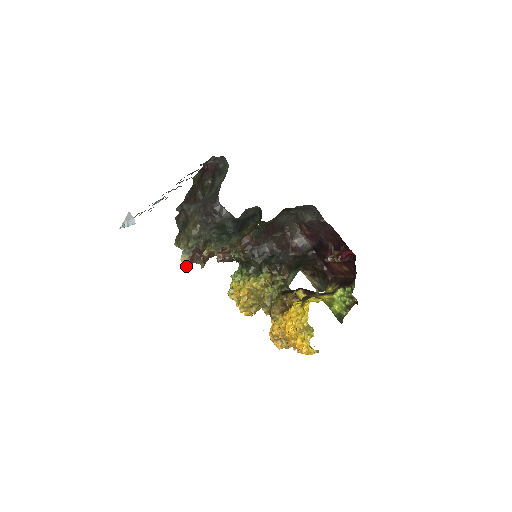
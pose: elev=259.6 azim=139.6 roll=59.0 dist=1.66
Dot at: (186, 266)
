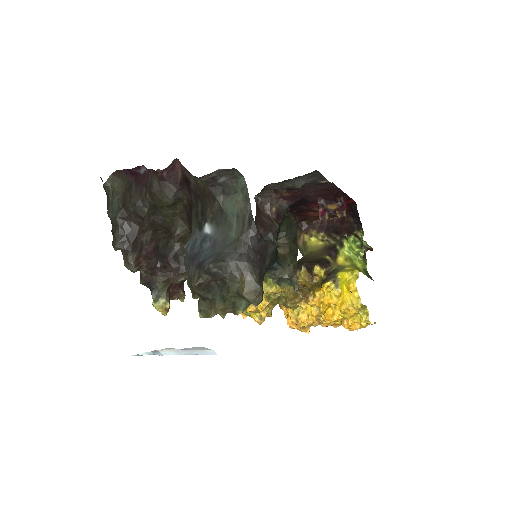
Dot at: (166, 312)
